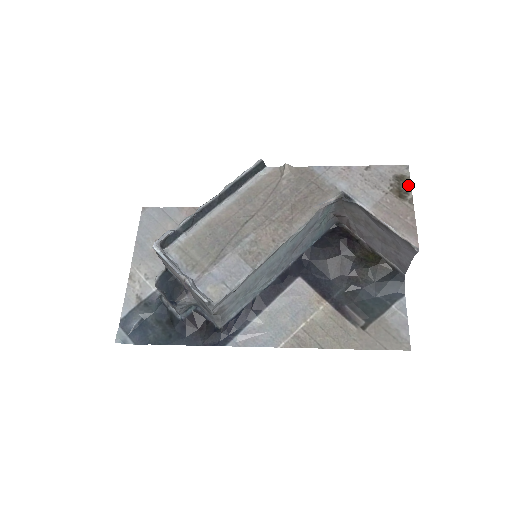
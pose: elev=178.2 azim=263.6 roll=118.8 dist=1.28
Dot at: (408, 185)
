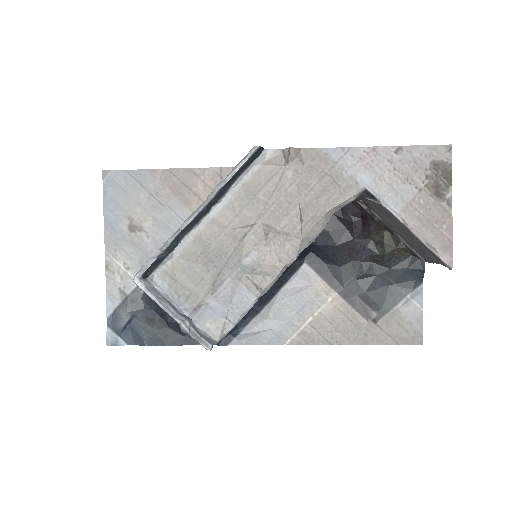
Dot at: (448, 177)
